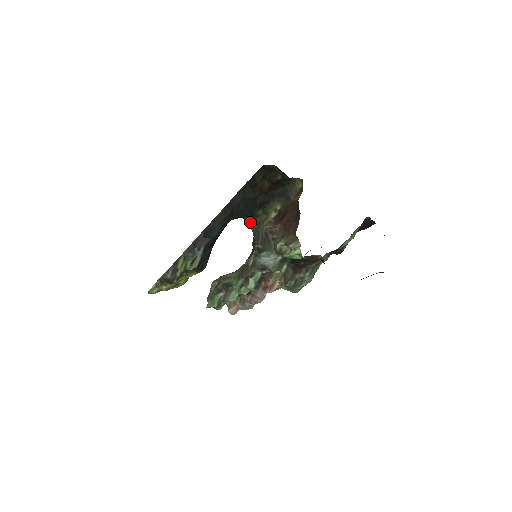
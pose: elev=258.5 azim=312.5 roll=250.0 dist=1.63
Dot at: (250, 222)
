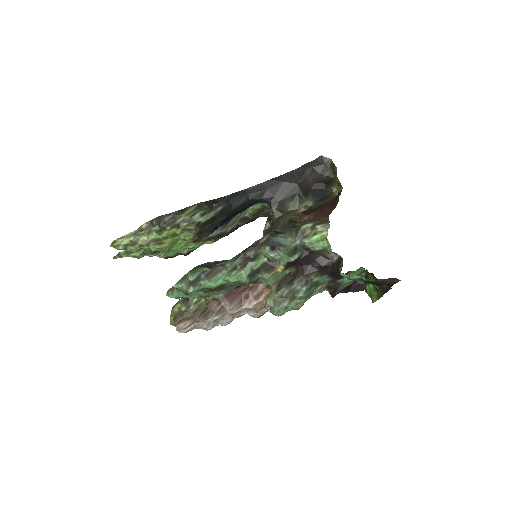
Dot at: (276, 210)
